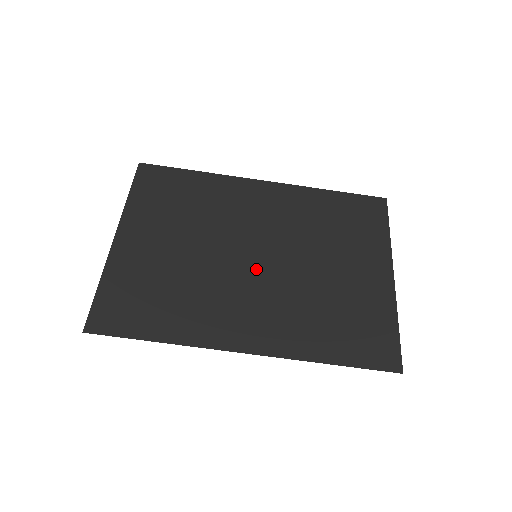
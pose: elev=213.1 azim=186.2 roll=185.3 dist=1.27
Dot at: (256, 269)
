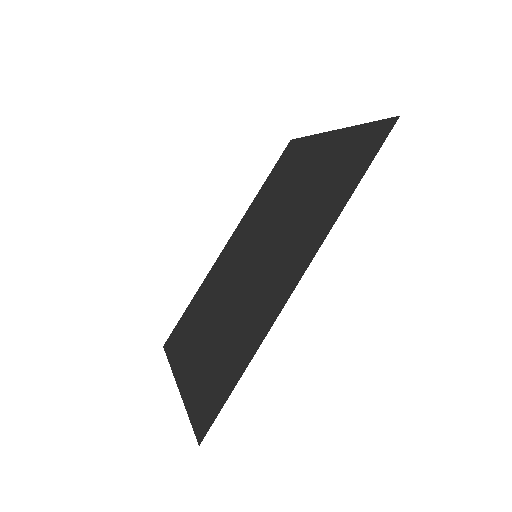
Dot at: (262, 257)
